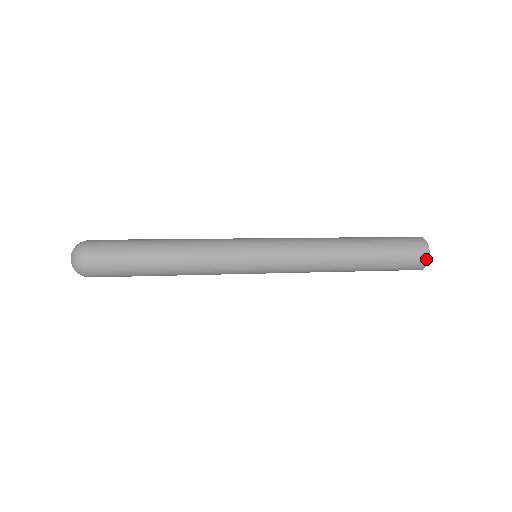
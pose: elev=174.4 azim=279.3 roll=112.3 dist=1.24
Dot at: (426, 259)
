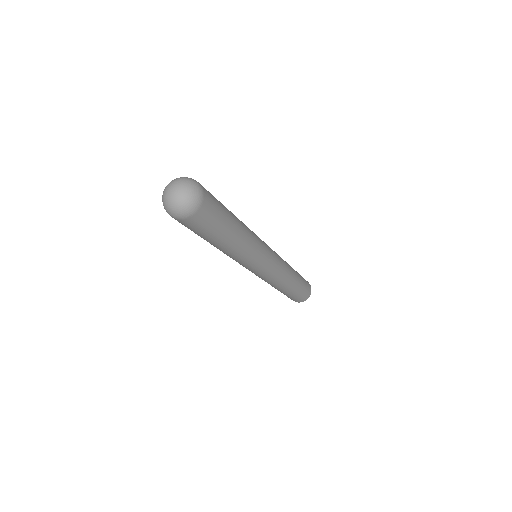
Dot at: occluded
